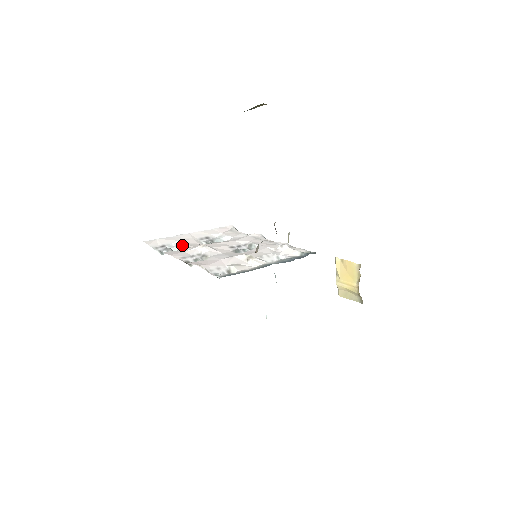
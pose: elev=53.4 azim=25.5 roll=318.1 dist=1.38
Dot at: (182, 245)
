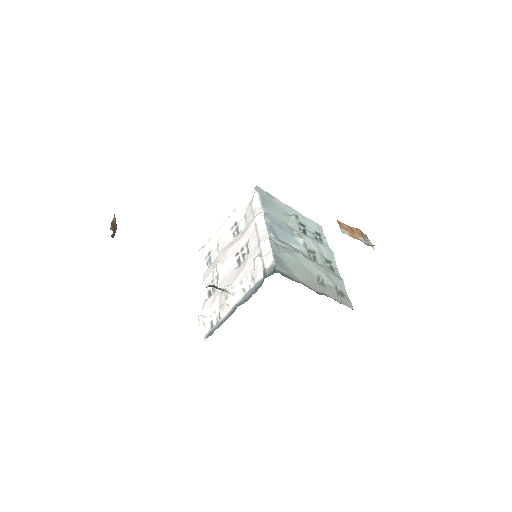
Dot at: (218, 249)
